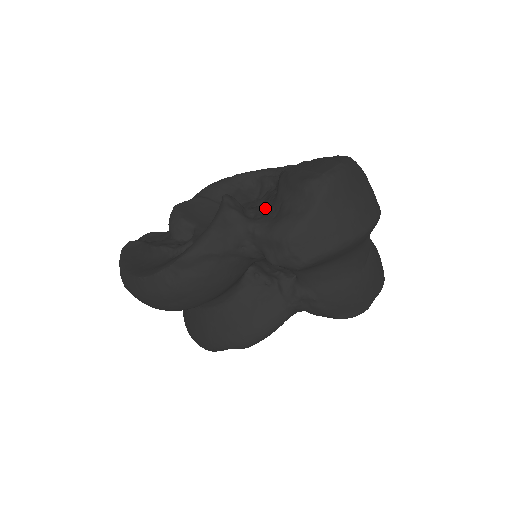
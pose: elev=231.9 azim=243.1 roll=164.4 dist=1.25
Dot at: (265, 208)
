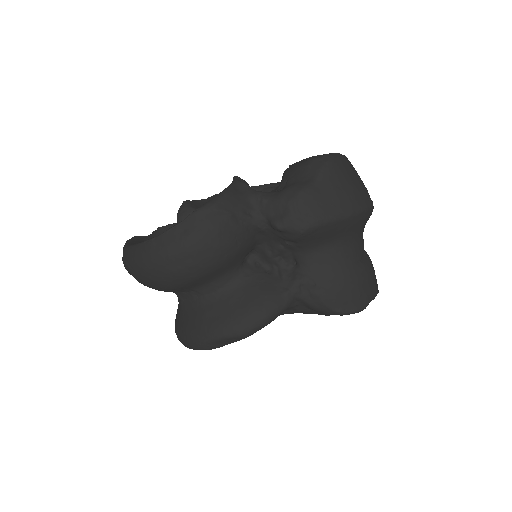
Dot at: occluded
